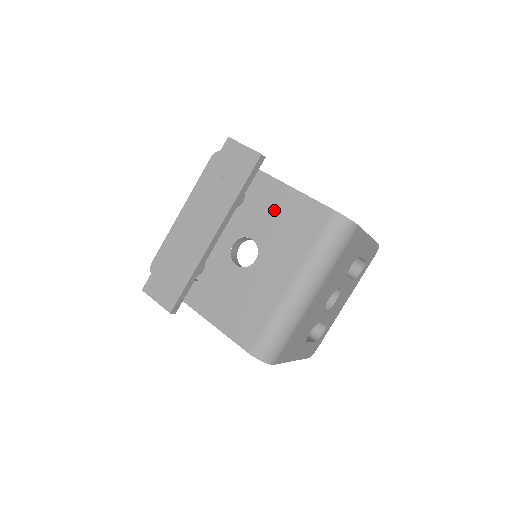
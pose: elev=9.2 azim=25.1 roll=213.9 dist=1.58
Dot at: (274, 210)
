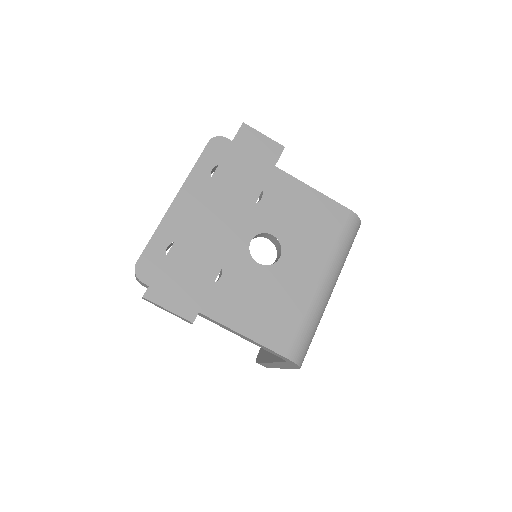
Dot at: (293, 206)
